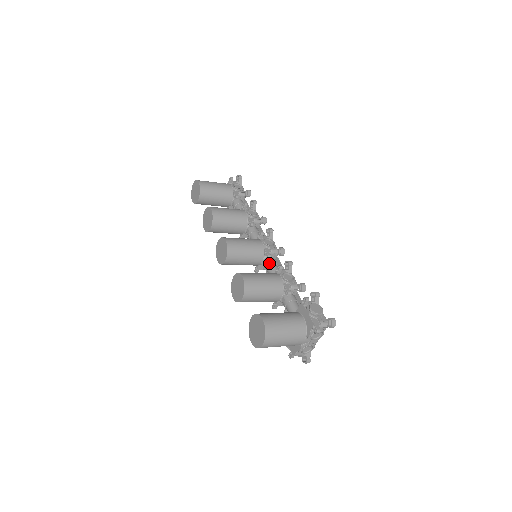
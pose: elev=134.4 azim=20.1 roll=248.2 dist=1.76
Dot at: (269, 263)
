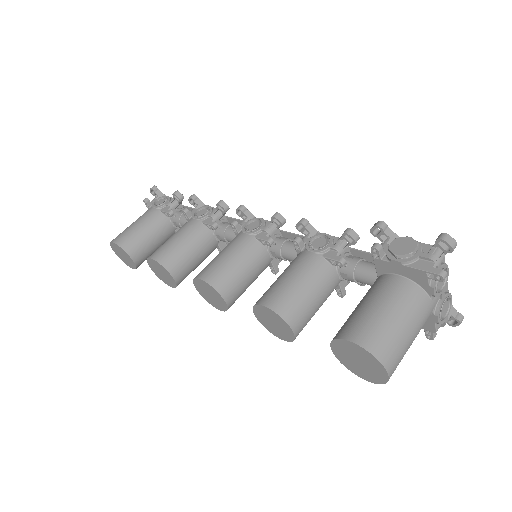
Dot at: (279, 248)
